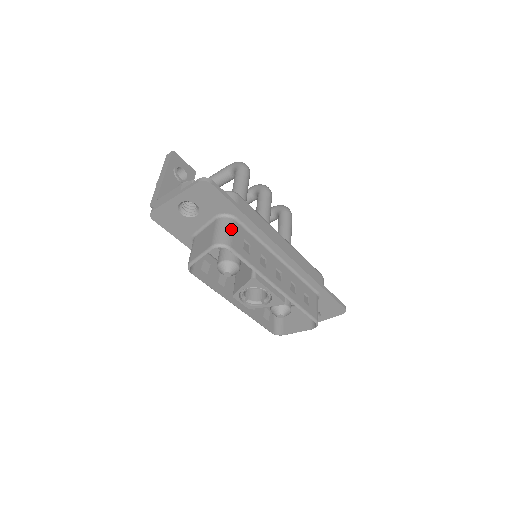
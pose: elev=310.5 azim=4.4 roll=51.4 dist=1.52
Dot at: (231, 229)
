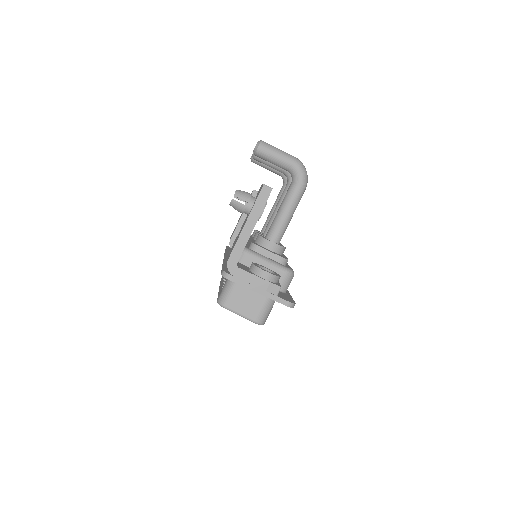
Dot at: occluded
